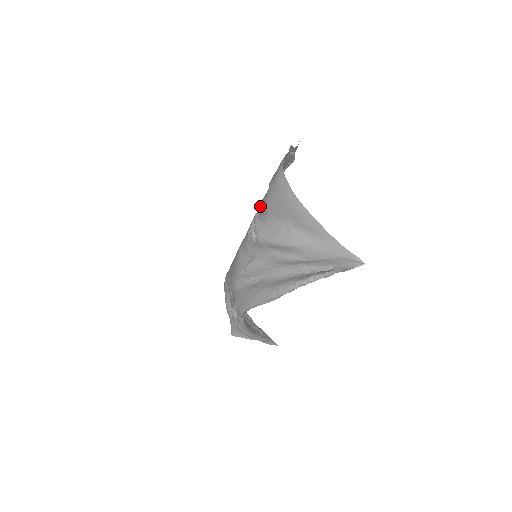
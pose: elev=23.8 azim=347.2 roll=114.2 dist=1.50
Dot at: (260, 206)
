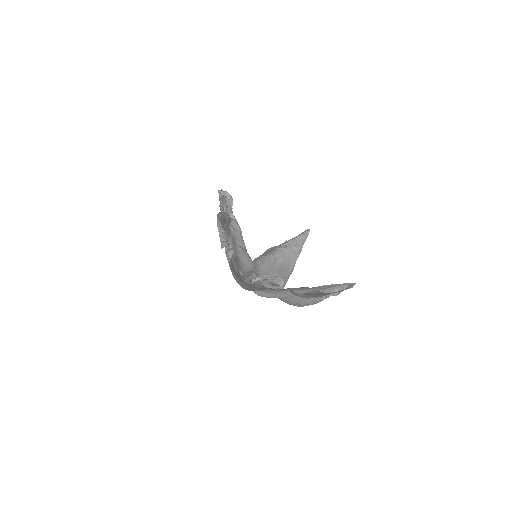
Dot at: occluded
